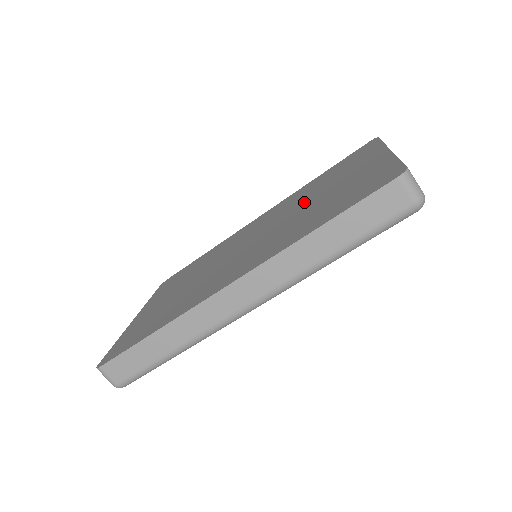
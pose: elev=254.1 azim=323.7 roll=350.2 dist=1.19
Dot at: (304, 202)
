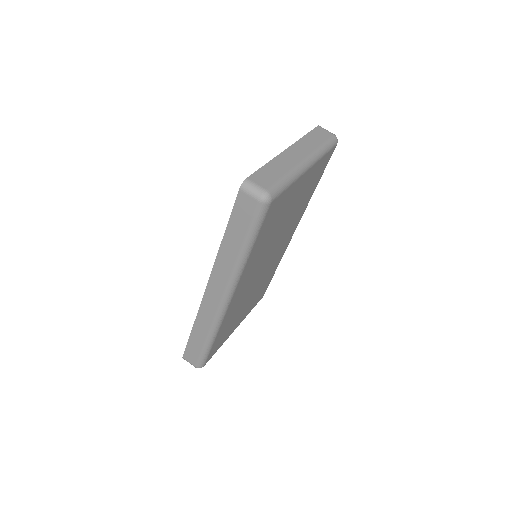
Dot at: occluded
